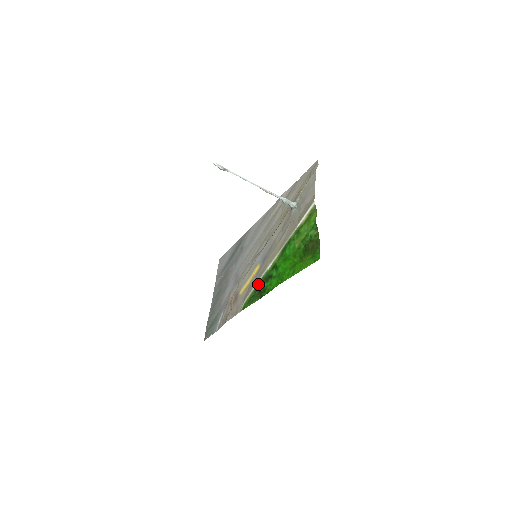
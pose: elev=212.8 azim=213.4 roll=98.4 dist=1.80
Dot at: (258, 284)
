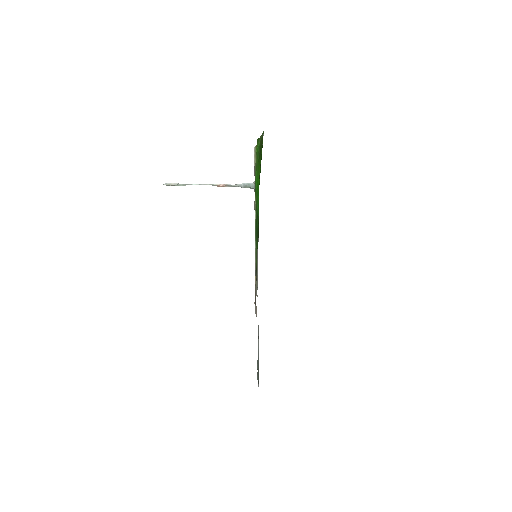
Dot at: (255, 238)
